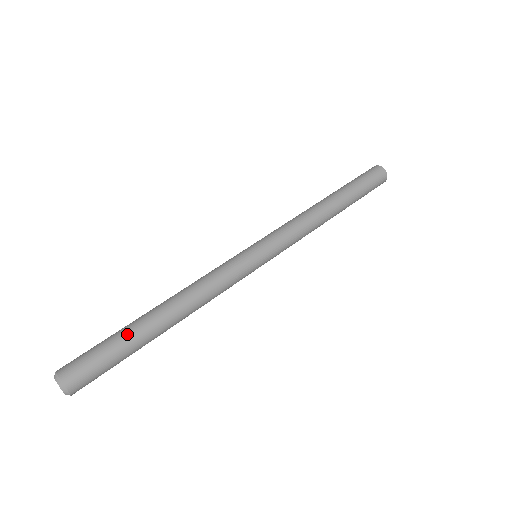
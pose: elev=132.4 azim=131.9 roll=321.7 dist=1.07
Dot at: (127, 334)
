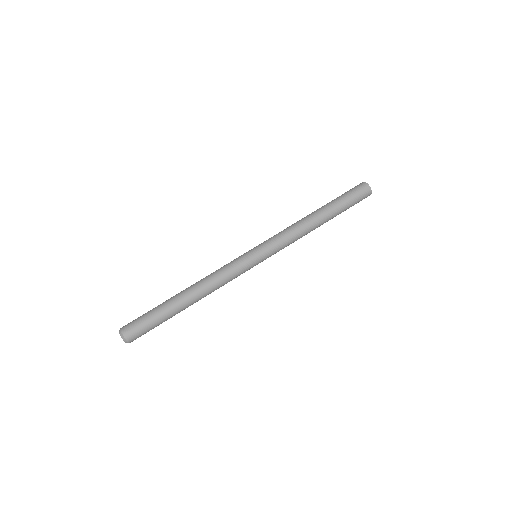
Dot at: (161, 305)
